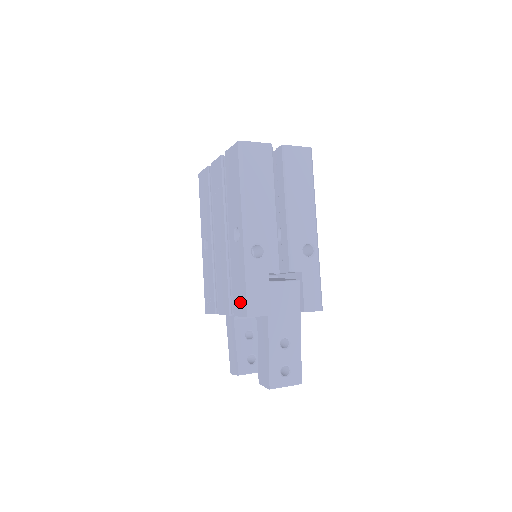
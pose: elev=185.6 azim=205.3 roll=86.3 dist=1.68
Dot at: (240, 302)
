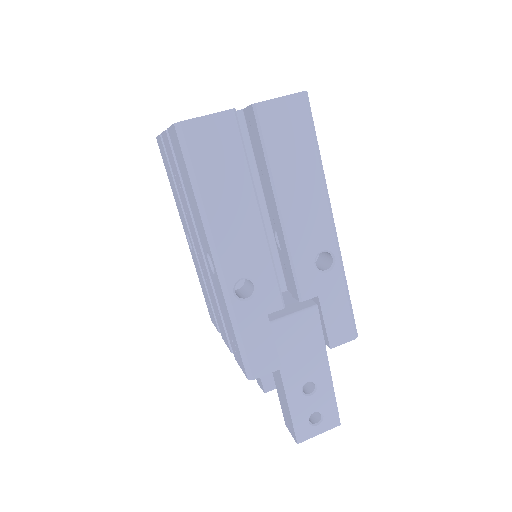
Dot at: (236, 352)
